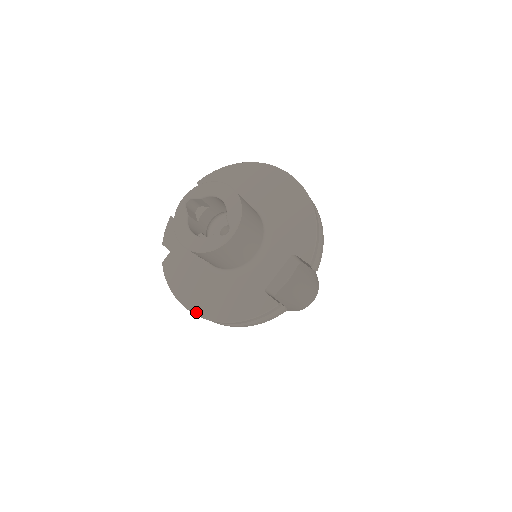
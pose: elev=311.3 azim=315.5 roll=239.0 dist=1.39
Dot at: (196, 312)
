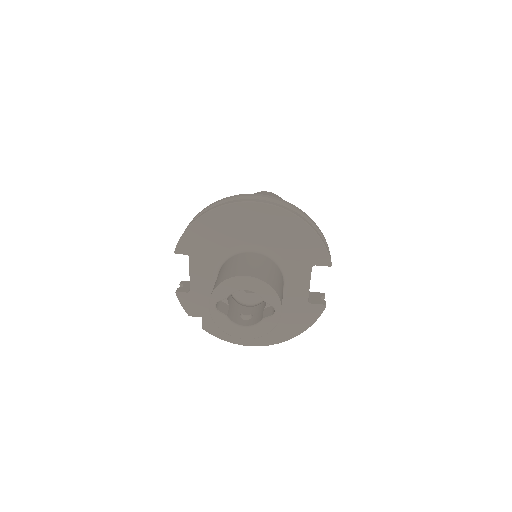
Dot at: (263, 345)
